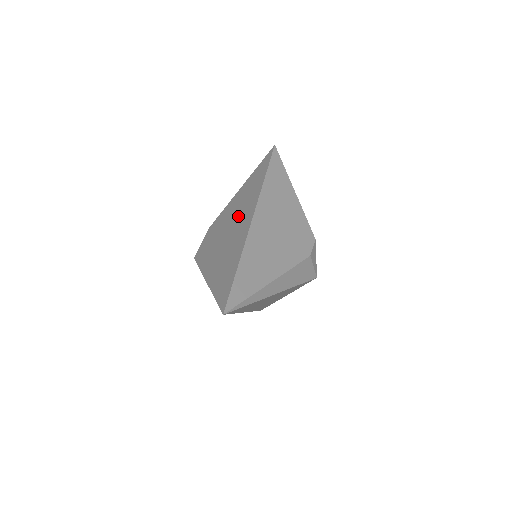
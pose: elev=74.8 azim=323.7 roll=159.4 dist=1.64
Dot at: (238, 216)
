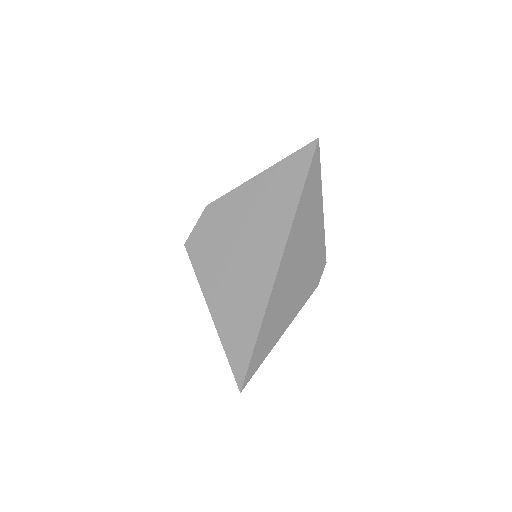
Dot at: (256, 235)
